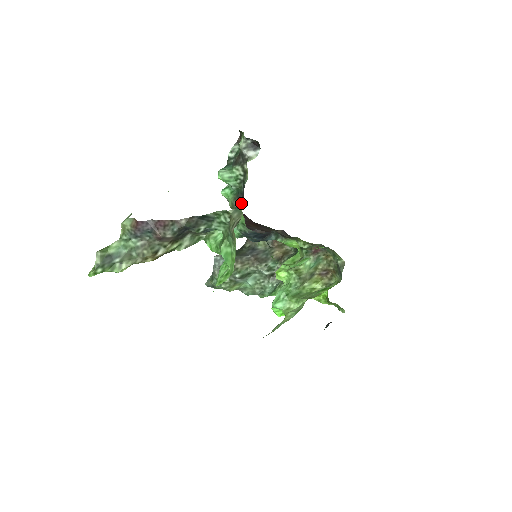
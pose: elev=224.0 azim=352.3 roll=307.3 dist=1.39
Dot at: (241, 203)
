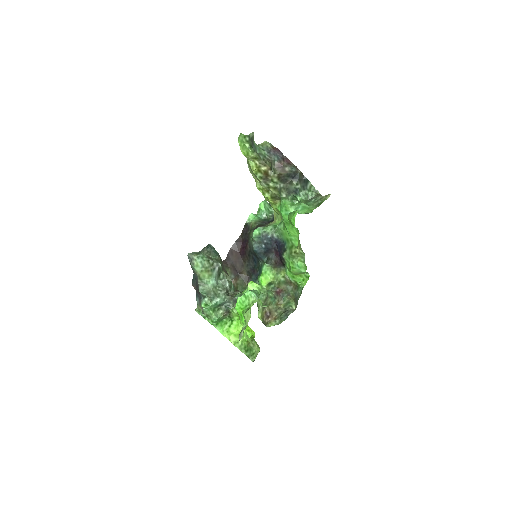
Dot at: occluded
